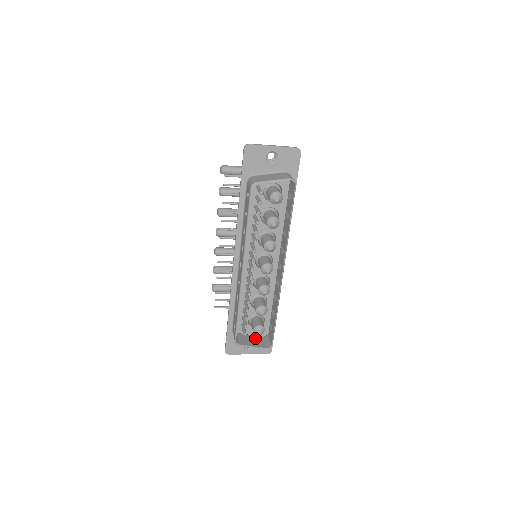
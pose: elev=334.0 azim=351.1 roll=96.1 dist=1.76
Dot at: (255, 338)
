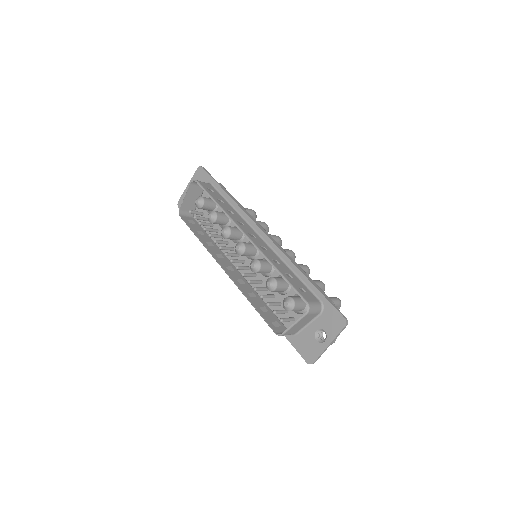
Dot at: (307, 319)
